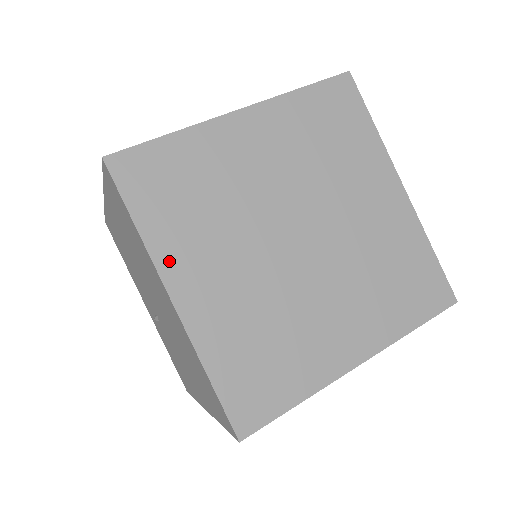
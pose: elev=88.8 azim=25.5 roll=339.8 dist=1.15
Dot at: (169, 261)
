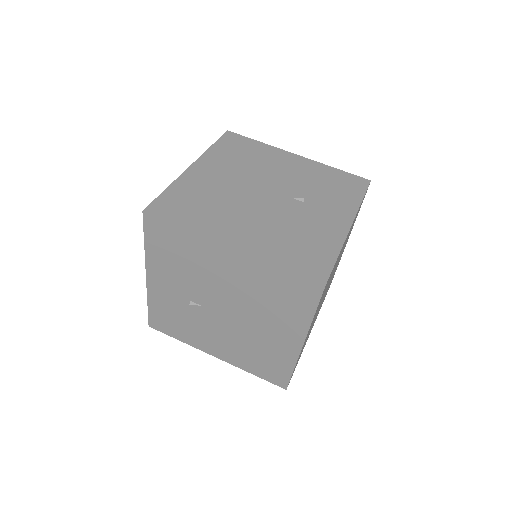
Dot at: occluded
